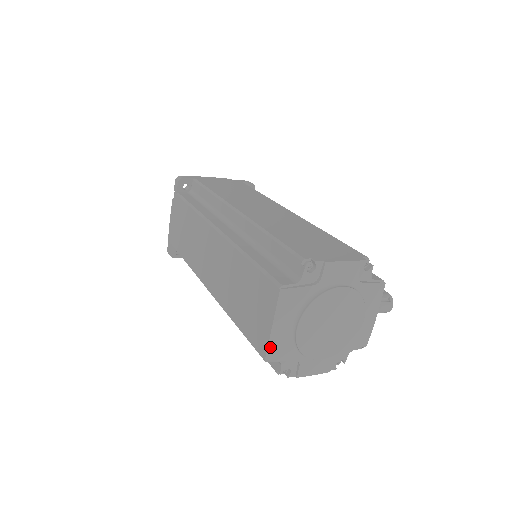
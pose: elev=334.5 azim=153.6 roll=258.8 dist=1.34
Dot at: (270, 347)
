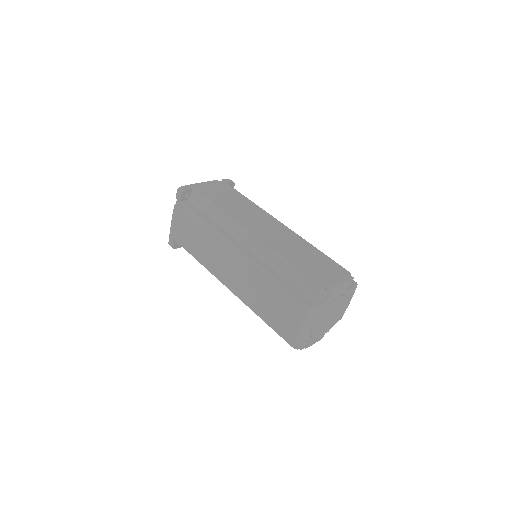
Dot at: (297, 340)
